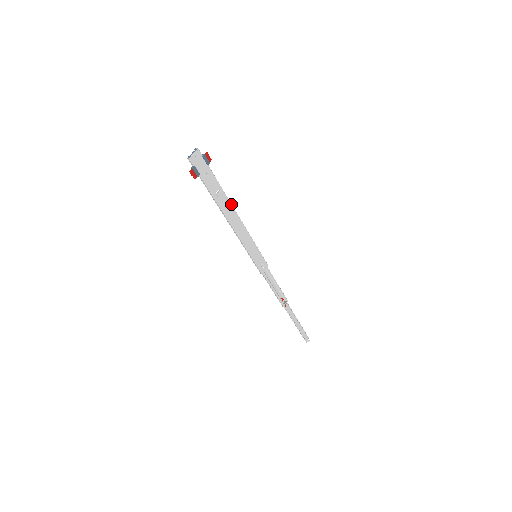
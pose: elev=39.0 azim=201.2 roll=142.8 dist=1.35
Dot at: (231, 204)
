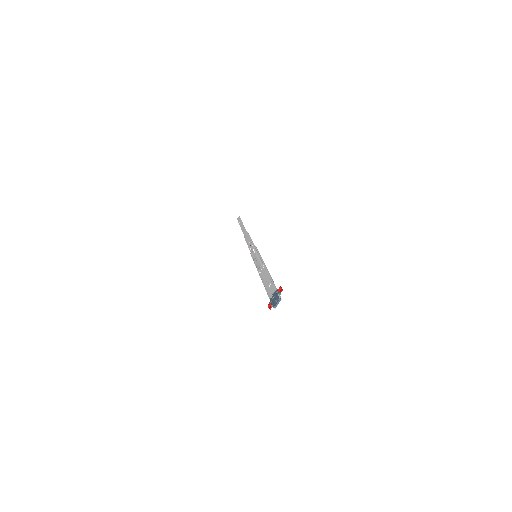
Dot at: (269, 274)
